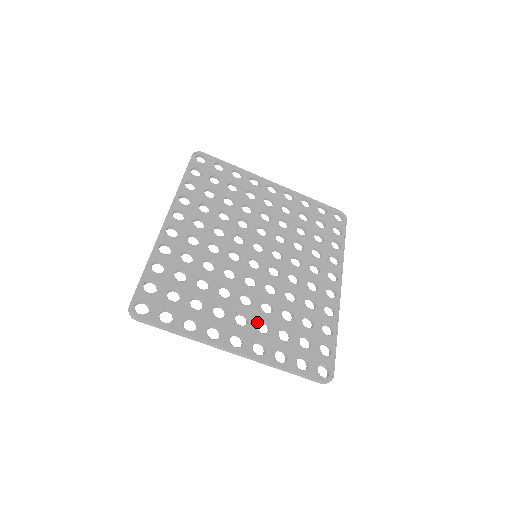
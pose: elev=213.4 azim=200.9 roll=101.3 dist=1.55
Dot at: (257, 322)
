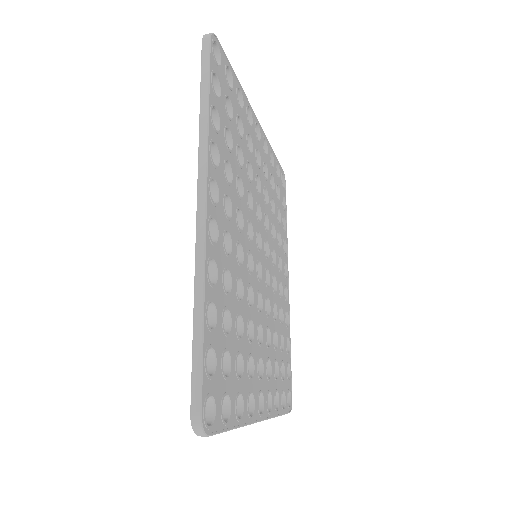
Dot at: occluded
